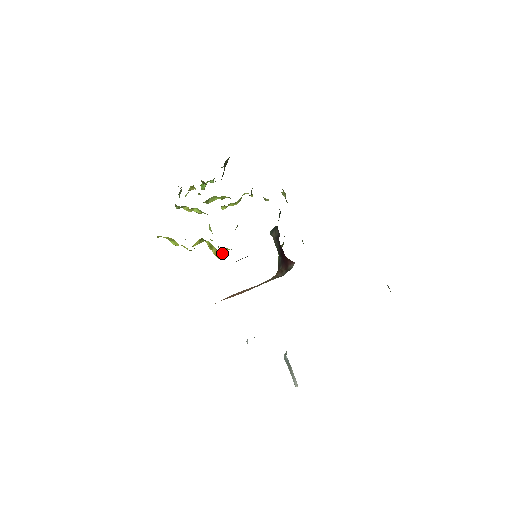
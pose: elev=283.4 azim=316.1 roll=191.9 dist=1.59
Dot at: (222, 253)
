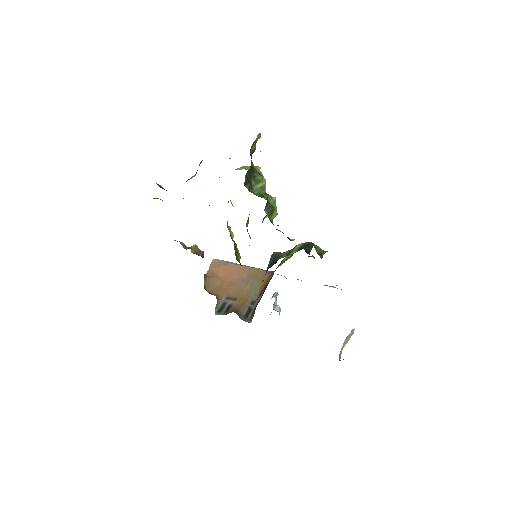
Dot at: occluded
